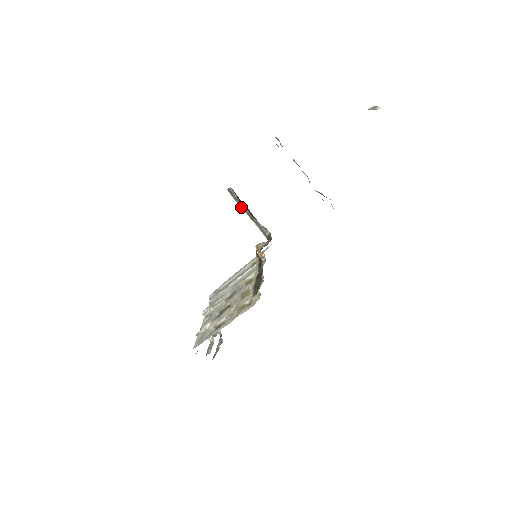
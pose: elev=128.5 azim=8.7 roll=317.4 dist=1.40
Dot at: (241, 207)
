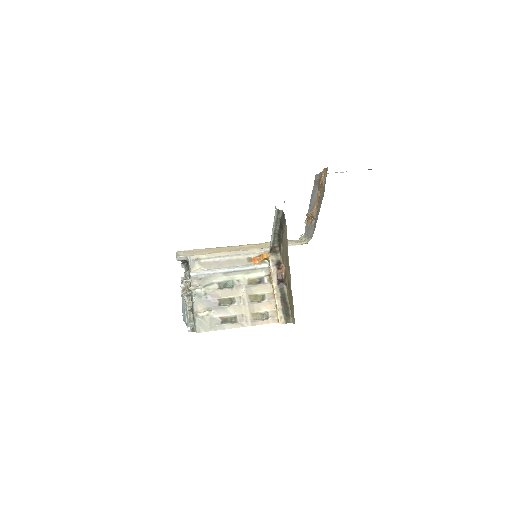
Dot at: (275, 223)
